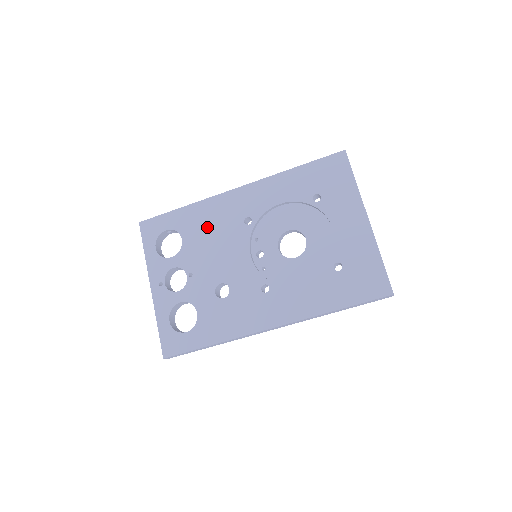
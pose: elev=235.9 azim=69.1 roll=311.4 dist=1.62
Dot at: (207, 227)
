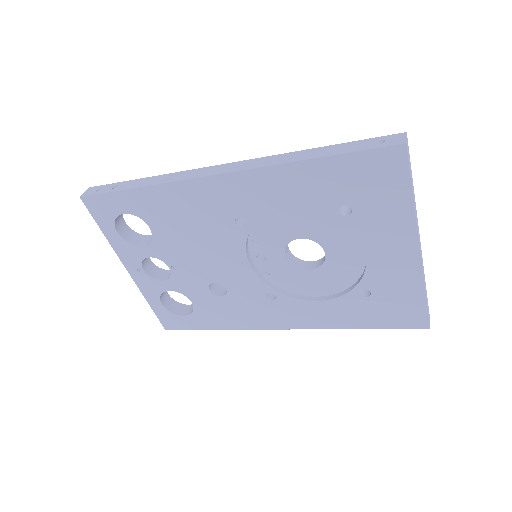
Dot at: (182, 220)
